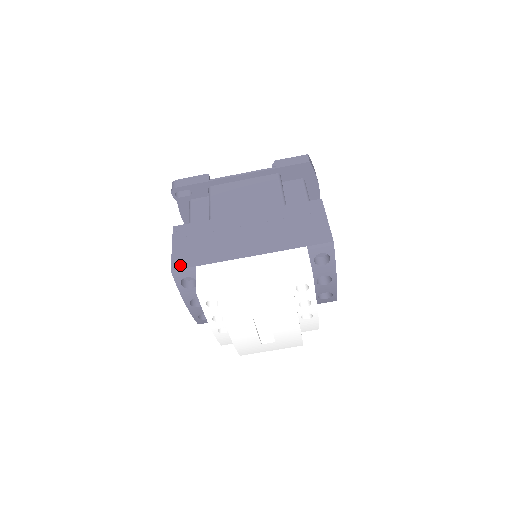
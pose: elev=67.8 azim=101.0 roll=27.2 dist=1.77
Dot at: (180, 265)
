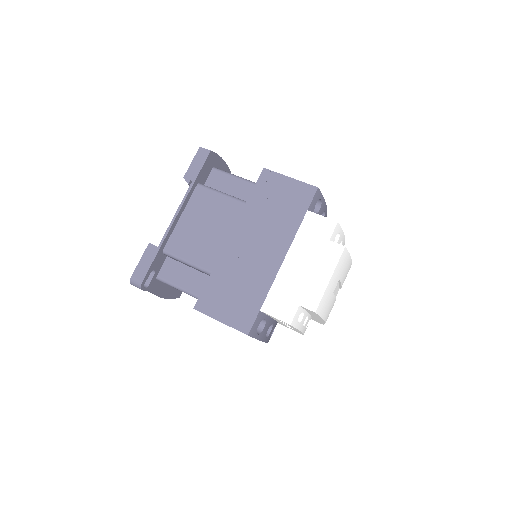
Dot at: (248, 324)
